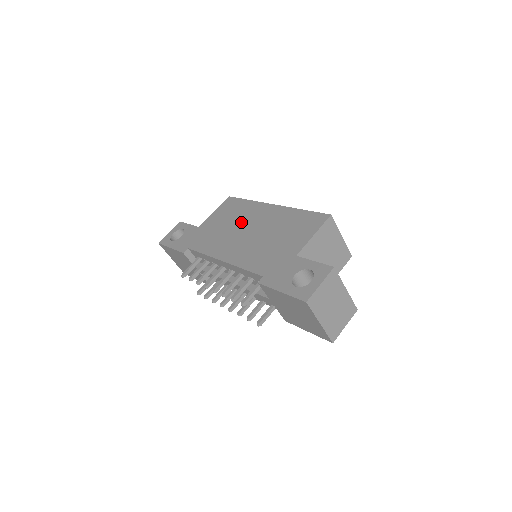
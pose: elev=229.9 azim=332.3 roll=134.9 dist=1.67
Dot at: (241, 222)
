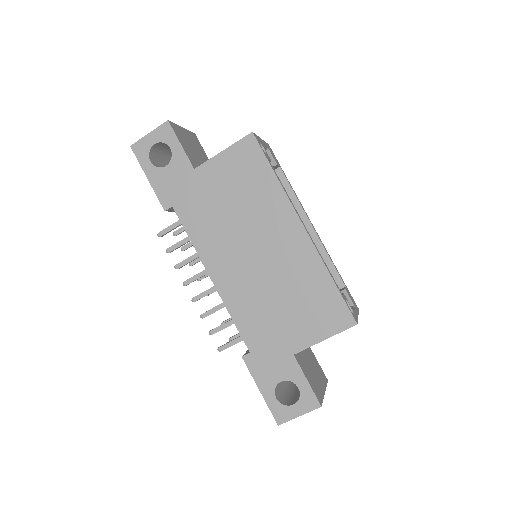
Dot at: (253, 223)
